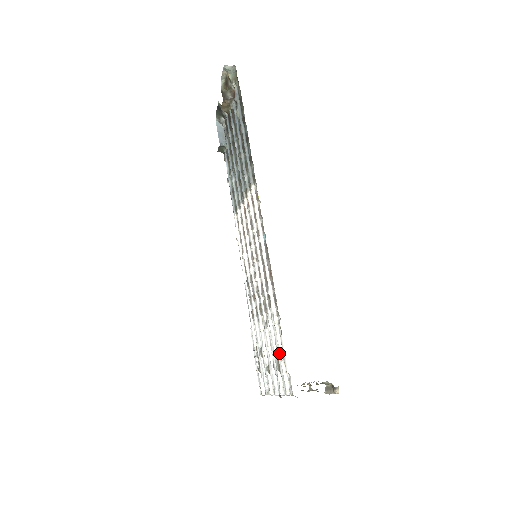
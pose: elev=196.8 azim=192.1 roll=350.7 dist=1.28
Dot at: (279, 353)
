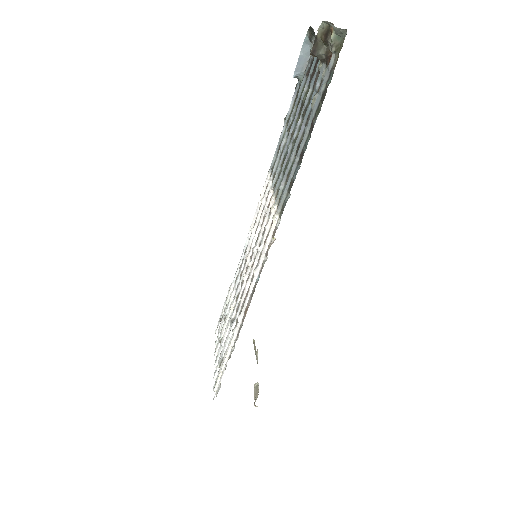
Dot at: (223, 363)
